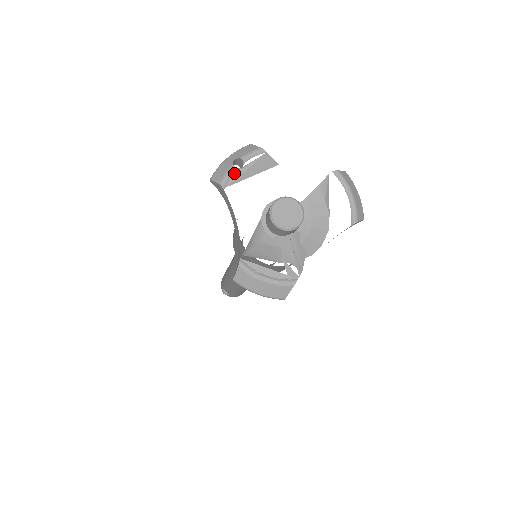
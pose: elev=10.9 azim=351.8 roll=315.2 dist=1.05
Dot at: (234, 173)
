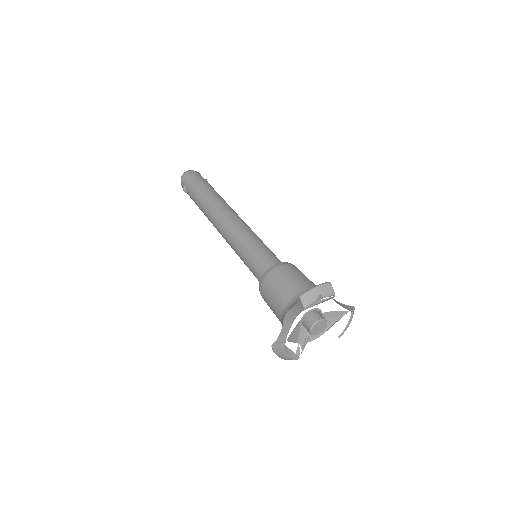
Dot at: (314, 303)
